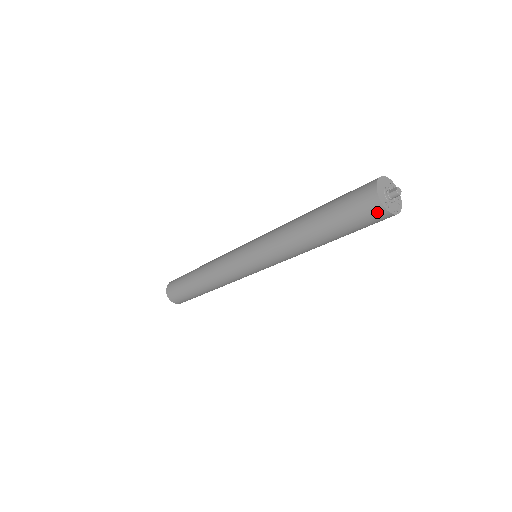
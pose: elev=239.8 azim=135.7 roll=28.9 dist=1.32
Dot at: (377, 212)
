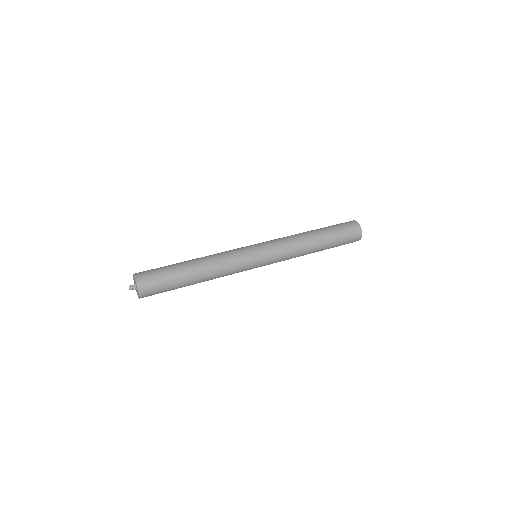
Dot at: (357, 229)
